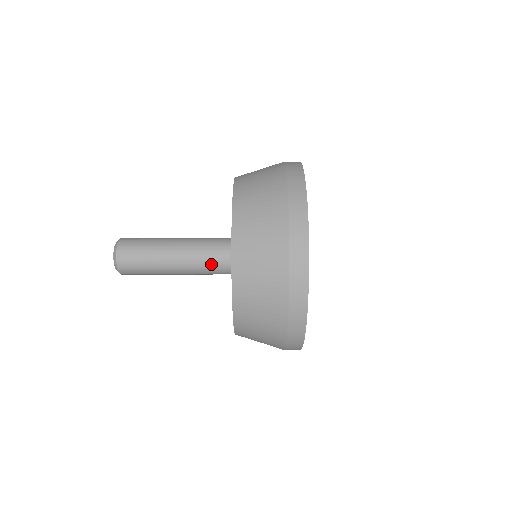
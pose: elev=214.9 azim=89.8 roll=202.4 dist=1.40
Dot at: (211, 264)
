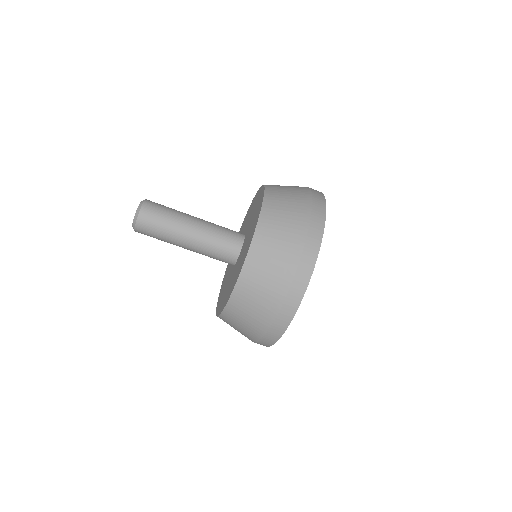
Dot at: (217, 253)
